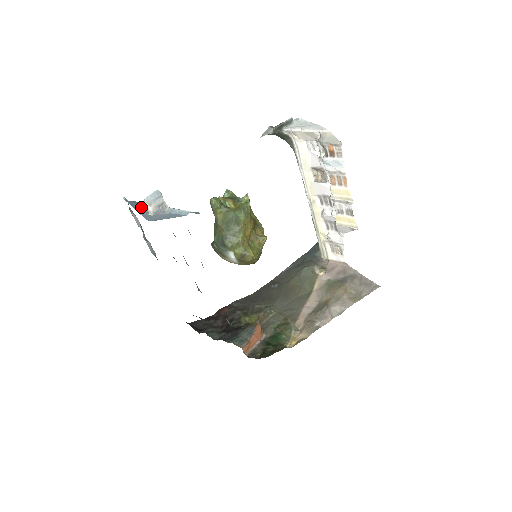
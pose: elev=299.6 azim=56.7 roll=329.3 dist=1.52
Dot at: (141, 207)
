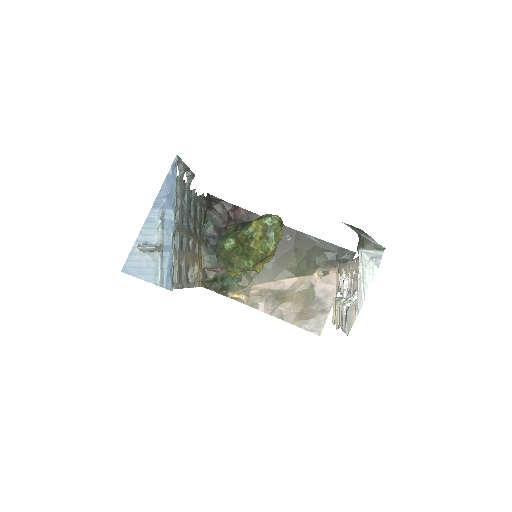
Dot at: (157, 212)
